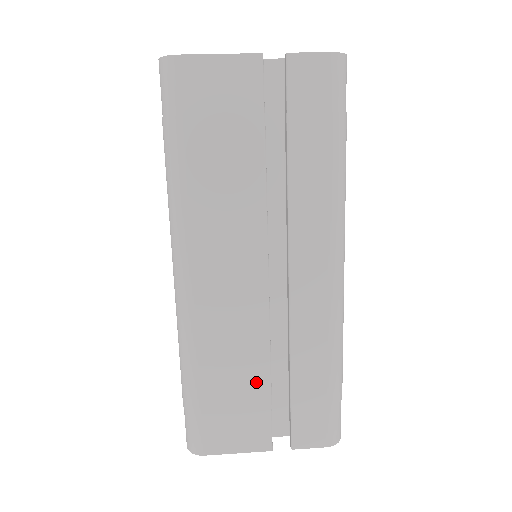
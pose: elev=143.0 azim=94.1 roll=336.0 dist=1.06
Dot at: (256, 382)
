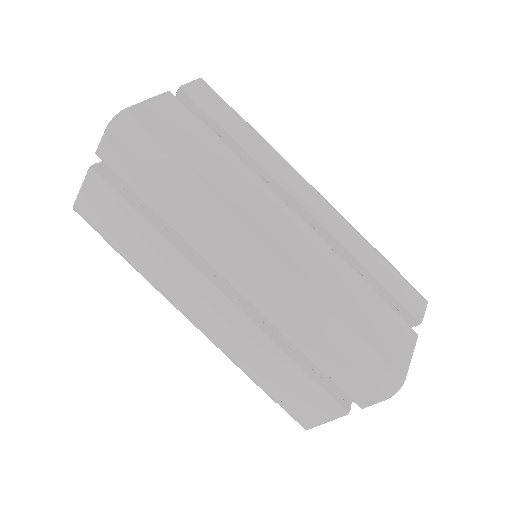
Dot at: (365, 292)
